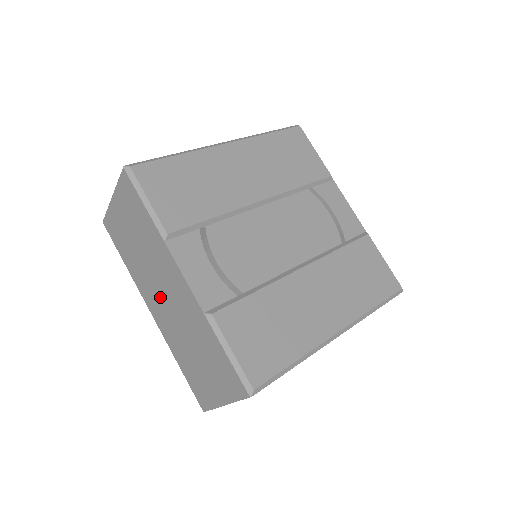
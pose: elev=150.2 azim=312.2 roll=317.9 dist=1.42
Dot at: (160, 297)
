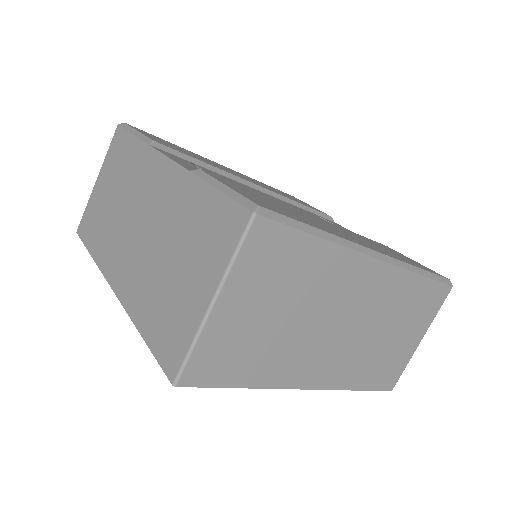
Dot at: (131, 237)
